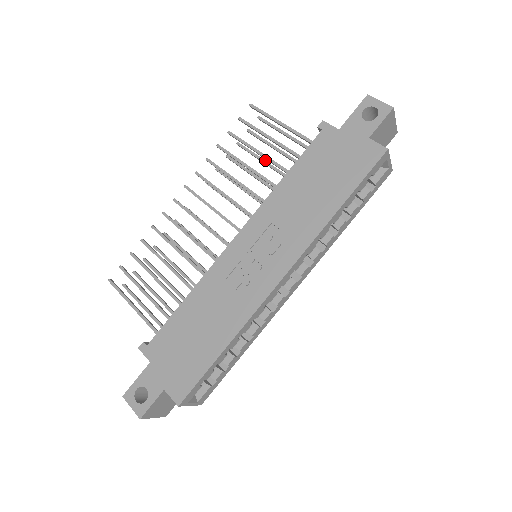
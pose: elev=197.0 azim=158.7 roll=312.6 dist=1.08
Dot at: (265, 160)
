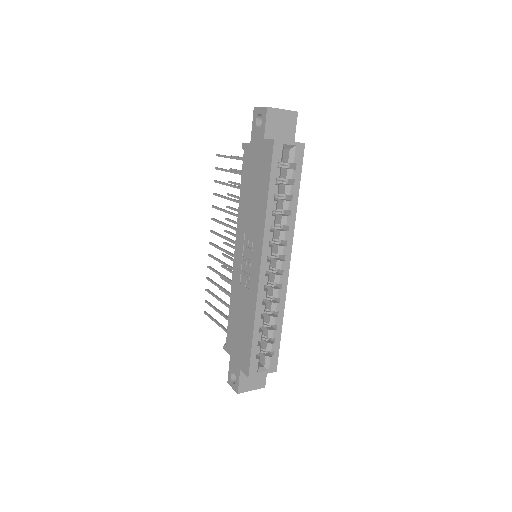
Dot at: occluded
